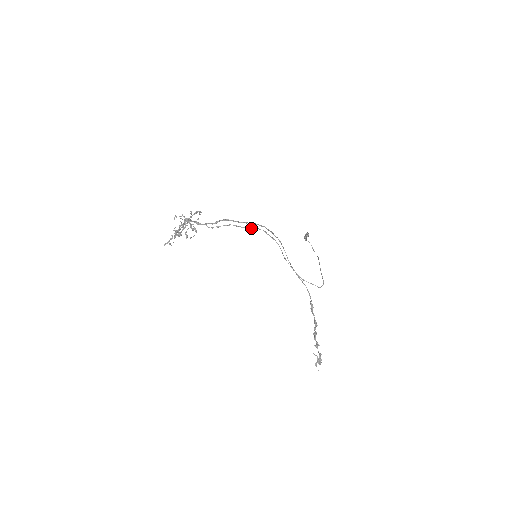
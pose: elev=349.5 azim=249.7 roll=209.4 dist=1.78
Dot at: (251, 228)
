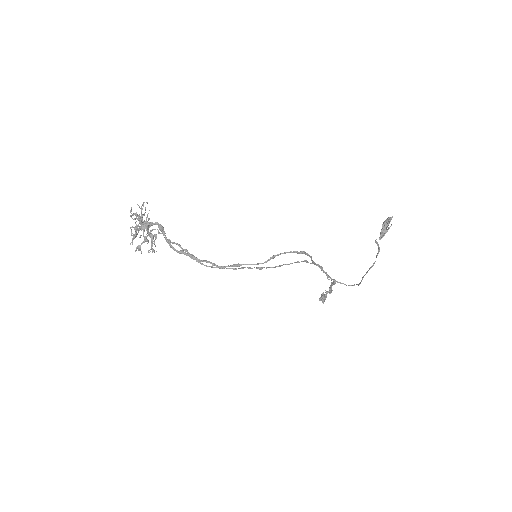
Dot at: occluded
